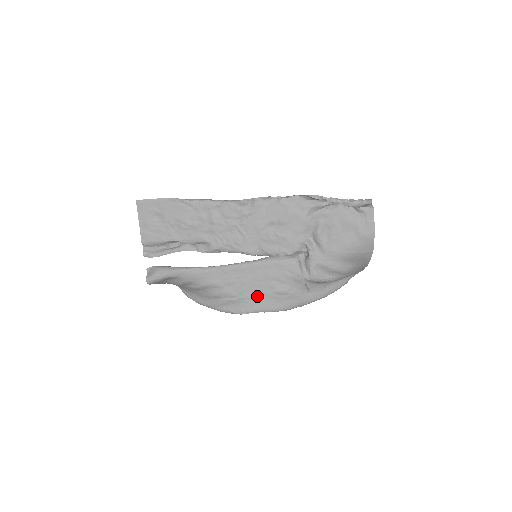
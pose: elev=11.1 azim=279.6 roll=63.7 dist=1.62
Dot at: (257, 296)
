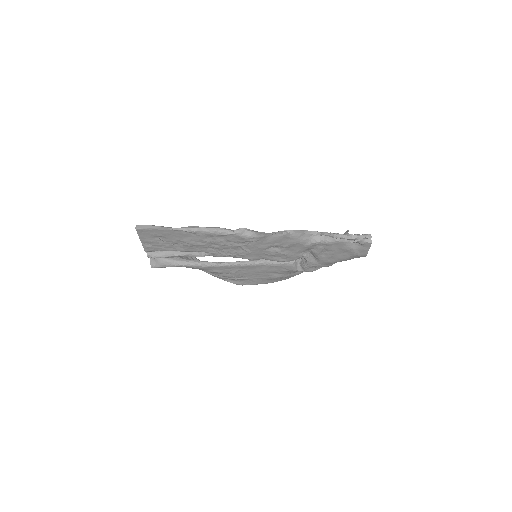
Dot at: (255, 279)
